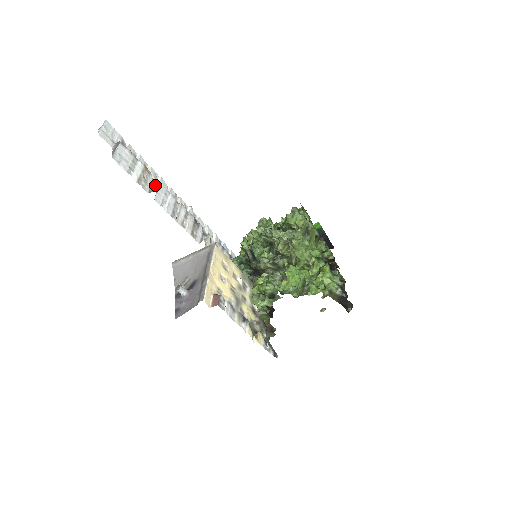
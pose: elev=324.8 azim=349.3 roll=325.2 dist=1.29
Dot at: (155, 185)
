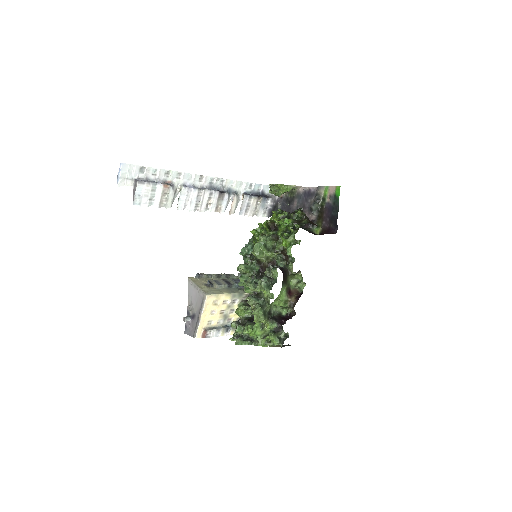
Dot at: (178, 186)
